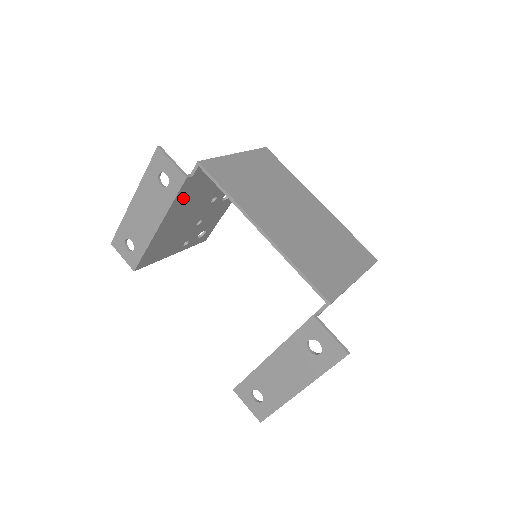
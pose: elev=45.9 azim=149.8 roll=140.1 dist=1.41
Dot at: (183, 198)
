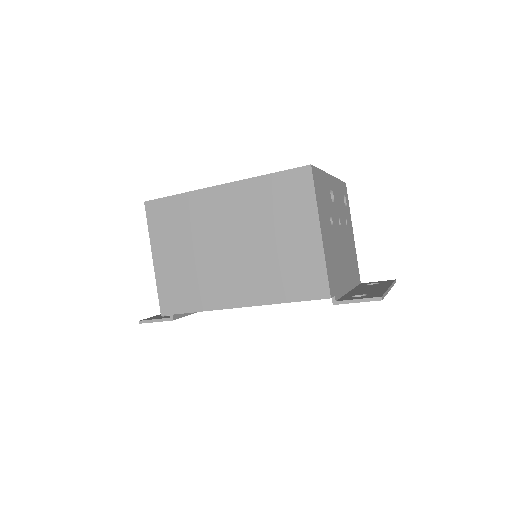
Dot at: occluded
